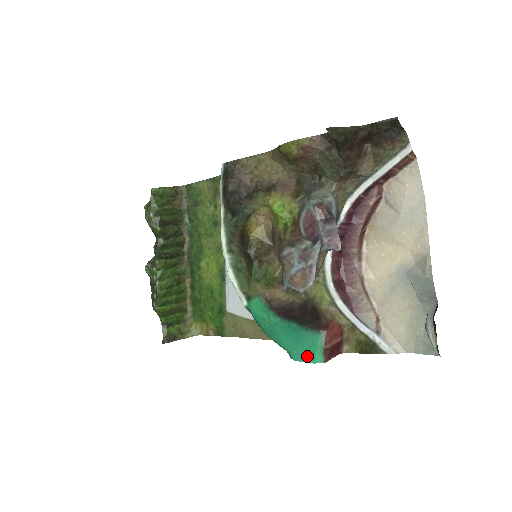
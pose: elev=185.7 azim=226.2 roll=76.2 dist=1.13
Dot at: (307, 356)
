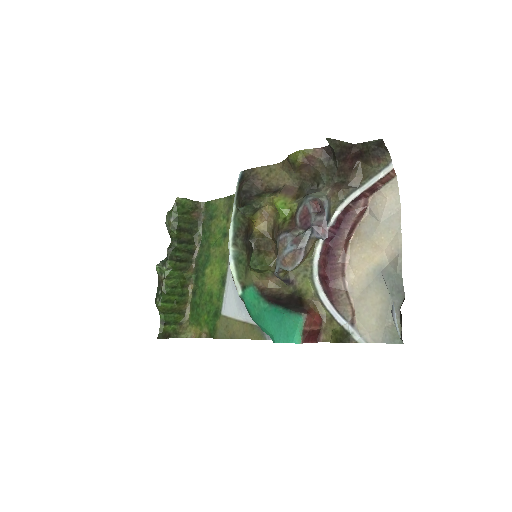
Dot at: (287, 337)
